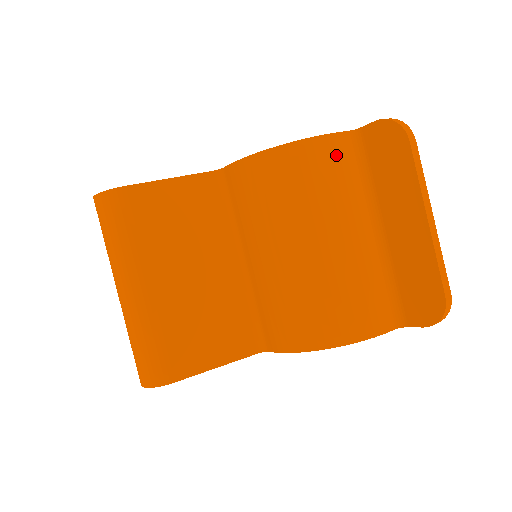
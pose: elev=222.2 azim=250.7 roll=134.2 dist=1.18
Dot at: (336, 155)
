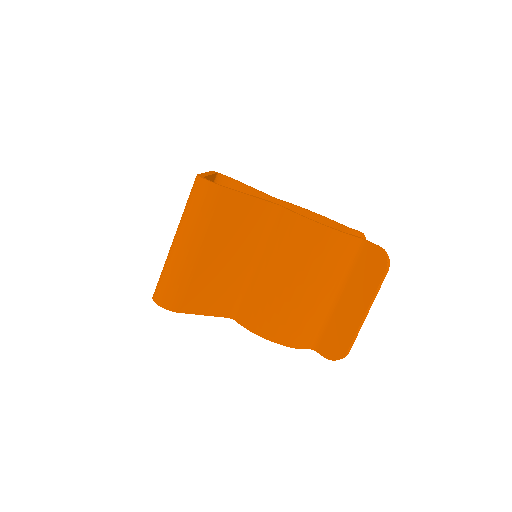
Dot at: (346, 248)
